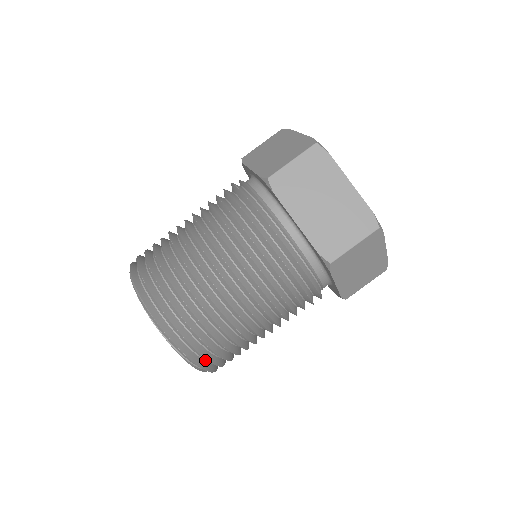
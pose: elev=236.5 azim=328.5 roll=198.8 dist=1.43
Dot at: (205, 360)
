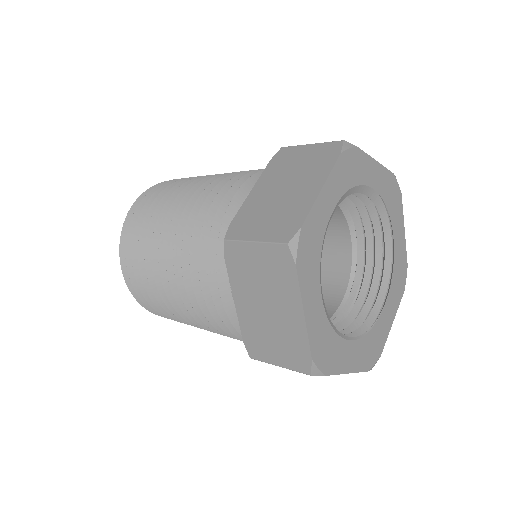
Dot at: occluded
